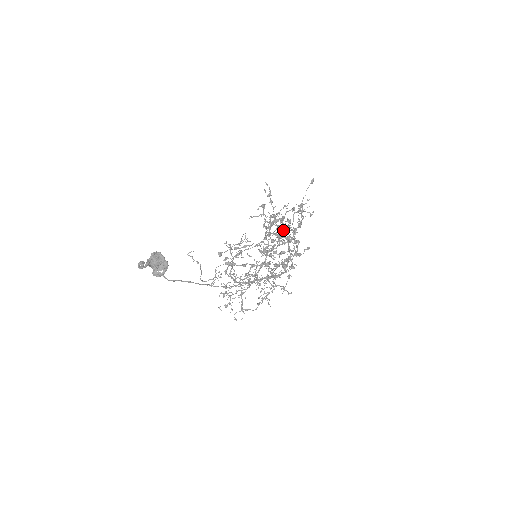
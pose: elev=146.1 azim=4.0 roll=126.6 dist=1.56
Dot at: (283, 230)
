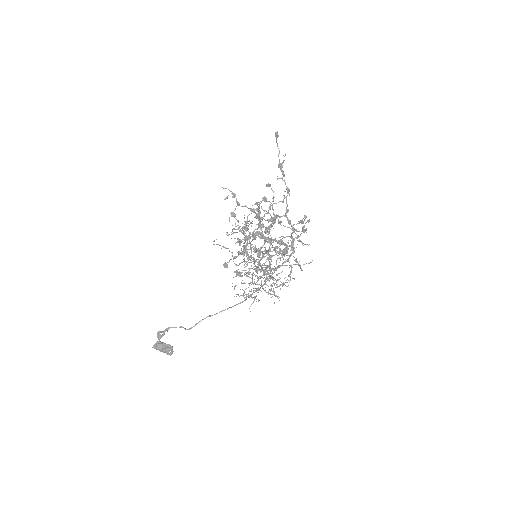
Dot at: (255, 251)
